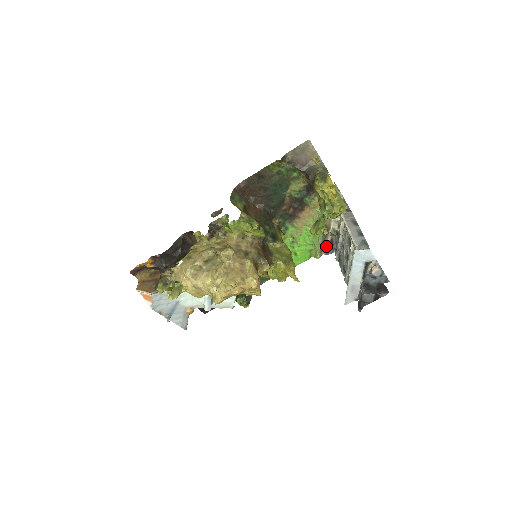
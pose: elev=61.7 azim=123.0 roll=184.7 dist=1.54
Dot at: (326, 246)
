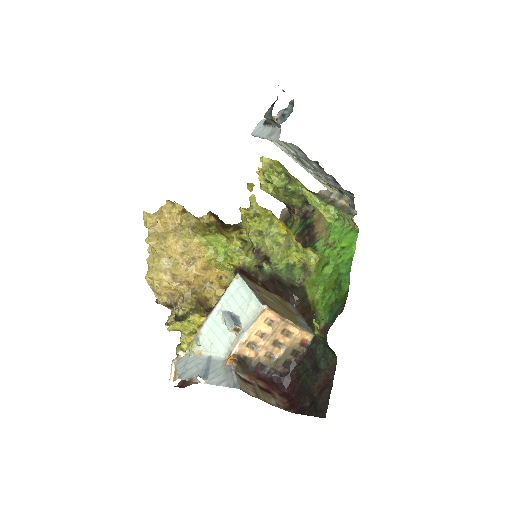
Dot at: (349, 208)
